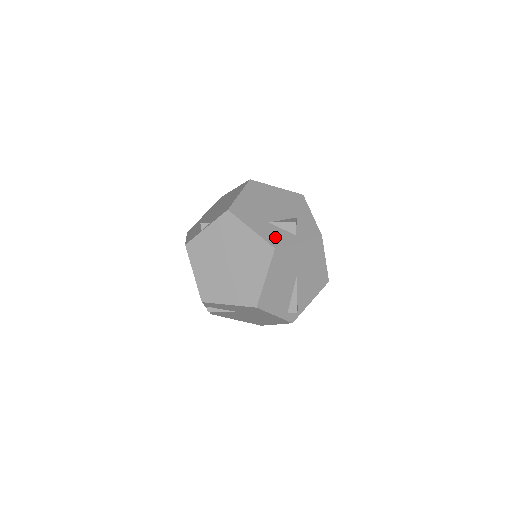
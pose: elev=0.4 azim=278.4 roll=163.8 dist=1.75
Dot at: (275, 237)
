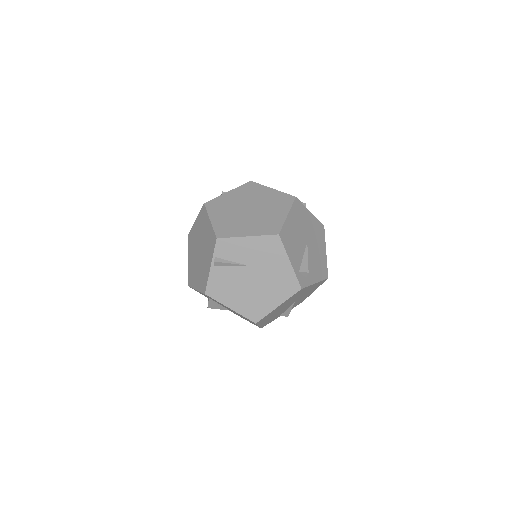
Dot at: occluded
